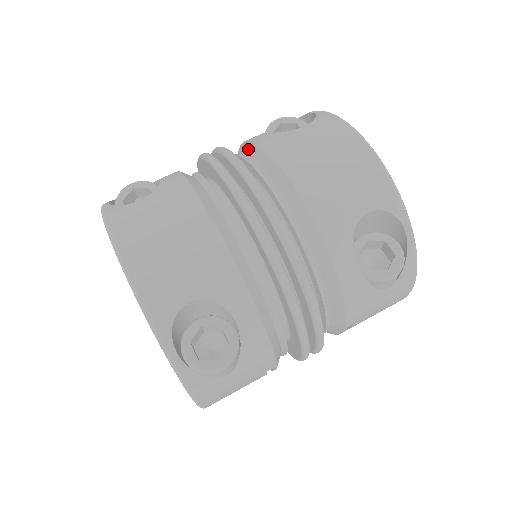
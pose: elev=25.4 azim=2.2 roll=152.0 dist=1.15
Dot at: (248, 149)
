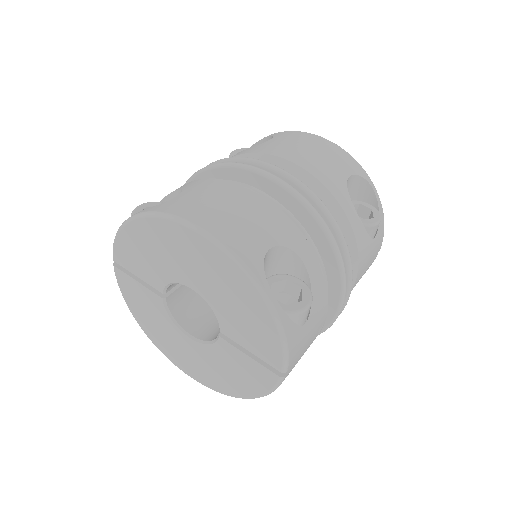
Dot at: occluded
